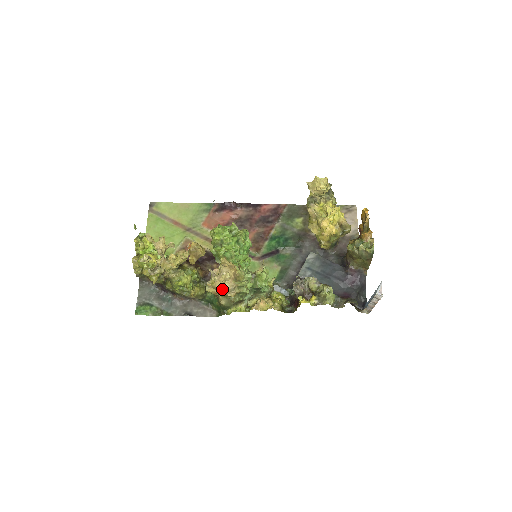
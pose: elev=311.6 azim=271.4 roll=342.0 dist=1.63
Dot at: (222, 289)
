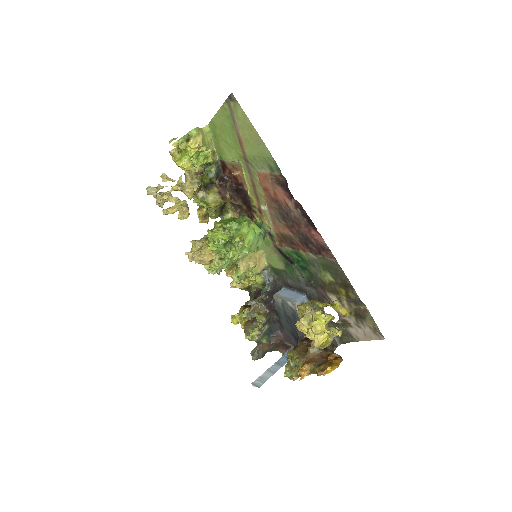
Dot at: occluded
